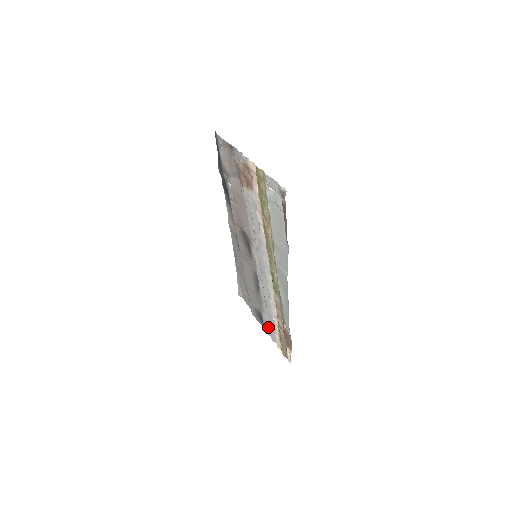
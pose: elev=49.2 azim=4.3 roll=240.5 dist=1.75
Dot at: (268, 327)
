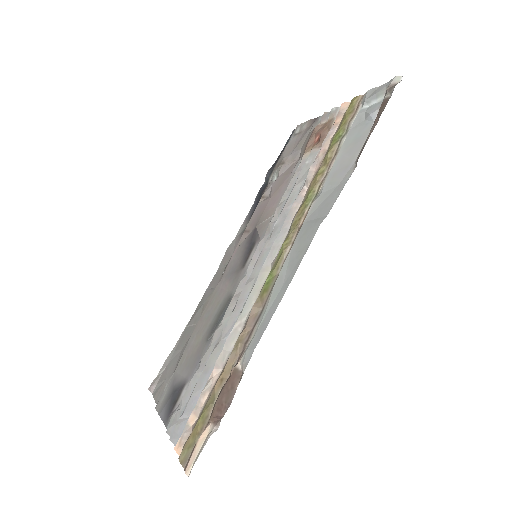
Dot at: (181, 410)
